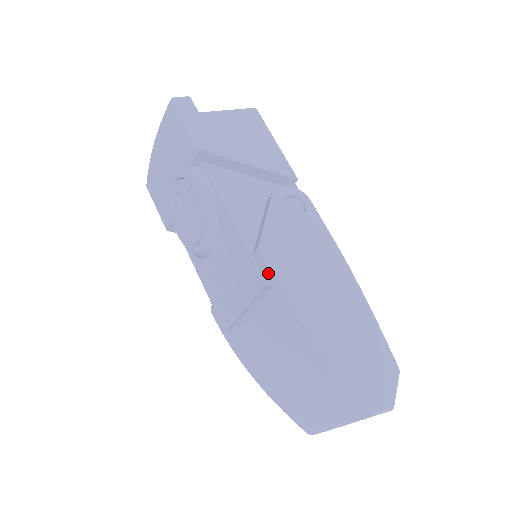
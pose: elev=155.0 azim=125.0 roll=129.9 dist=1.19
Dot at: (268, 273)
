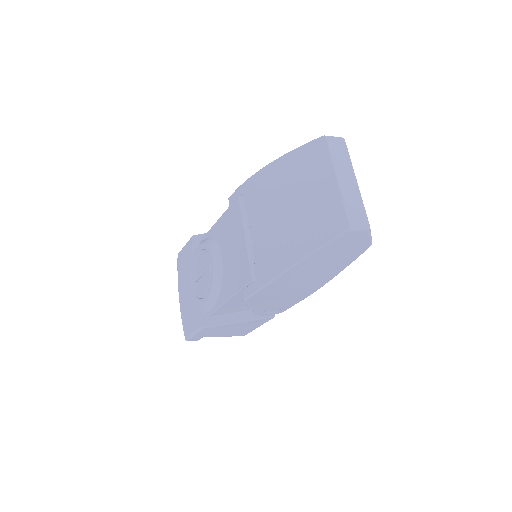
Dot at: (237, 193)
